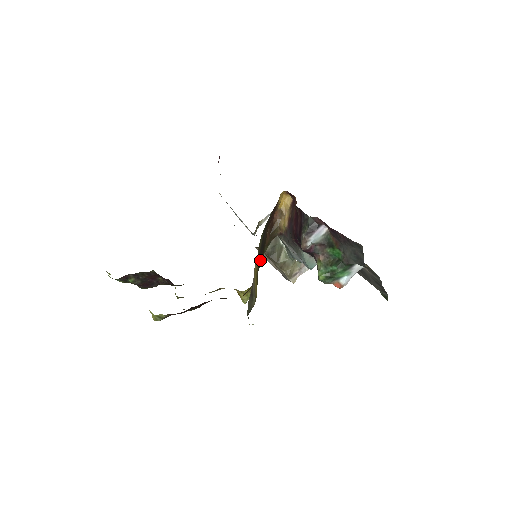
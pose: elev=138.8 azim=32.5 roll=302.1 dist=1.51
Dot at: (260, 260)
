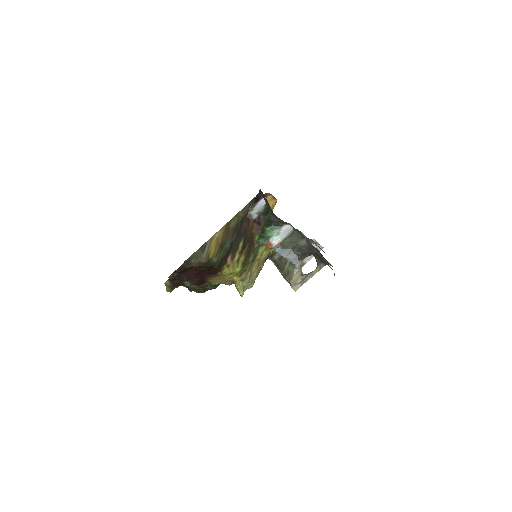
Dot at: (242, 246)
